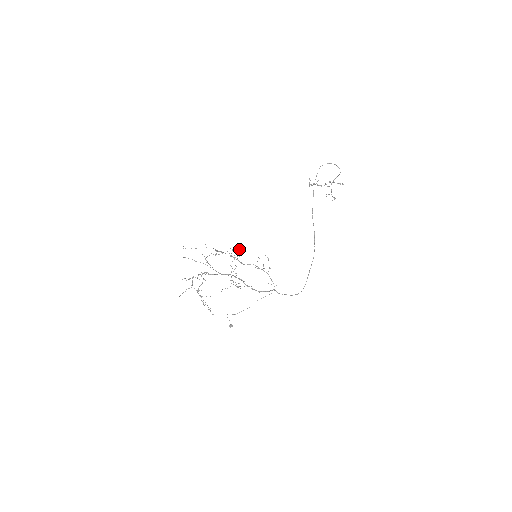
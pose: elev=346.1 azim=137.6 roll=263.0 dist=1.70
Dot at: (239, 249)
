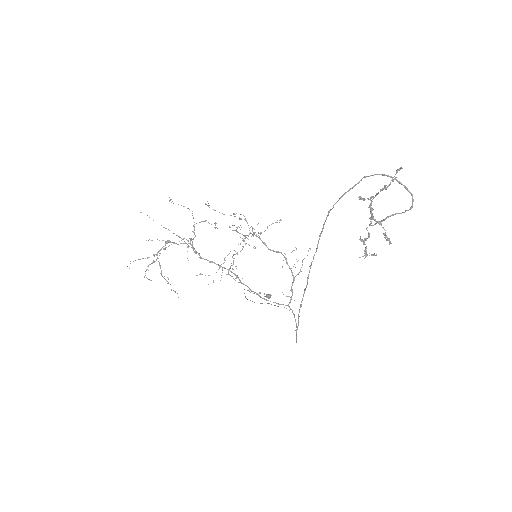
Dot at: occluded
